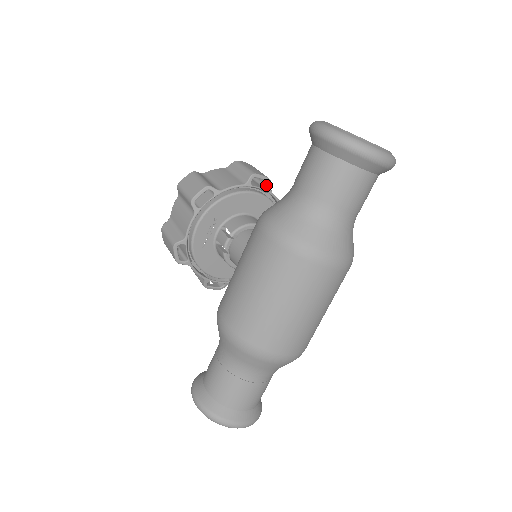
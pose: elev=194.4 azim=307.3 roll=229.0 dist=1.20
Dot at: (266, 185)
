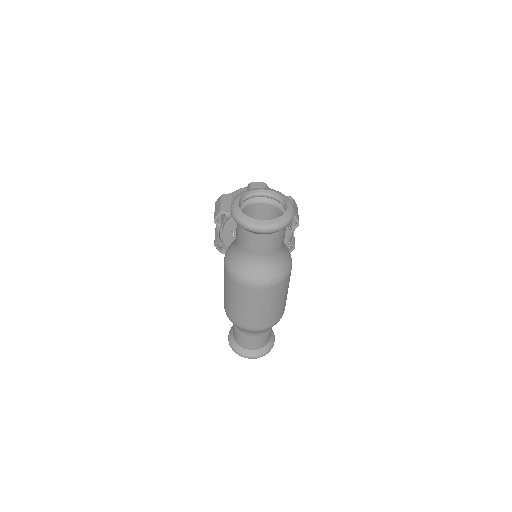
Dot at: occluded
